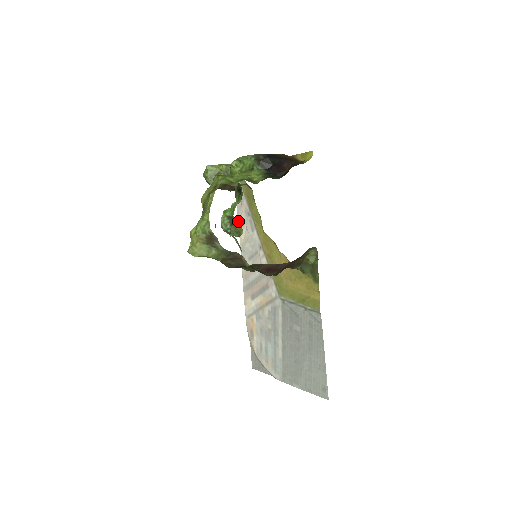
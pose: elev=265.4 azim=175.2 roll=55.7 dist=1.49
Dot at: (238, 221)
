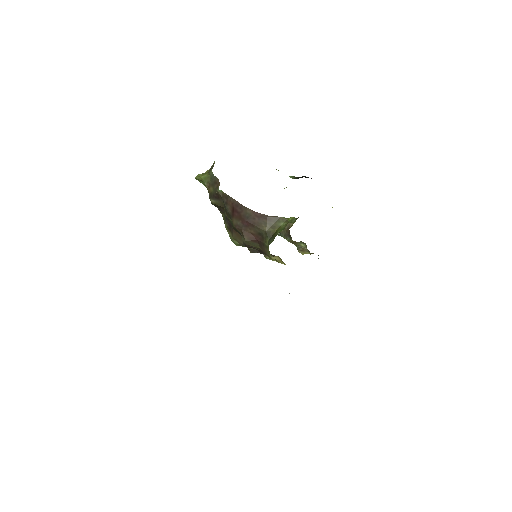
Dot at: occluded
